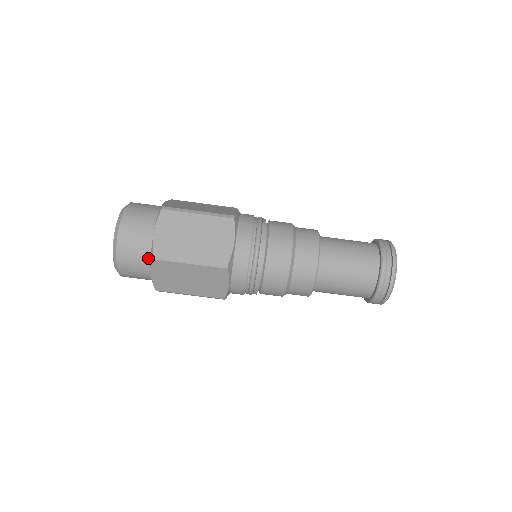
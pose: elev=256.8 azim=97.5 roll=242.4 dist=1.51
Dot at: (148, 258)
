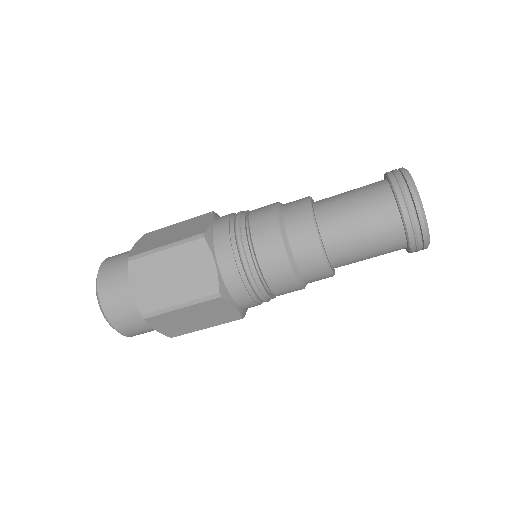
Dot at: occluded
